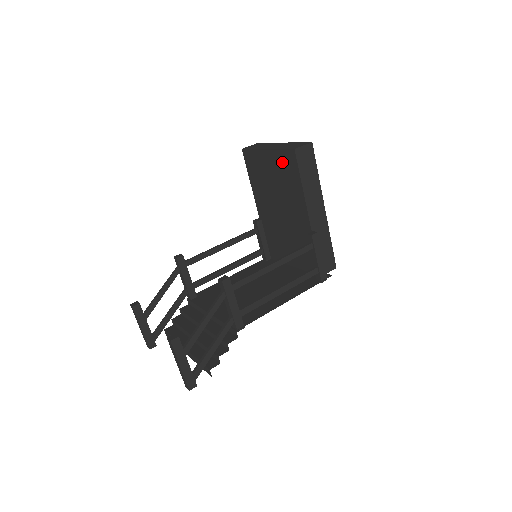
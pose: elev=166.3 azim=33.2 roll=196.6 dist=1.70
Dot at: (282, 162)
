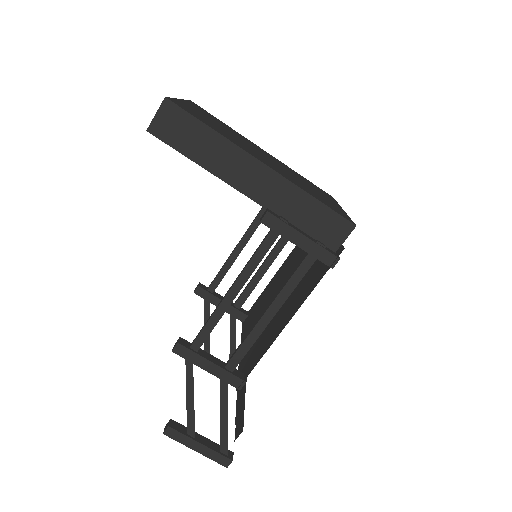
Dot at: occluded
